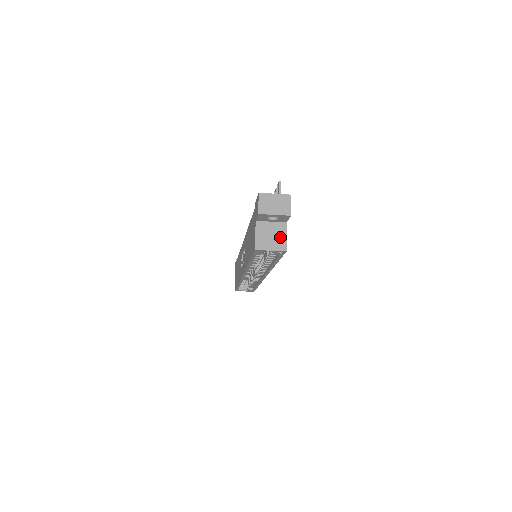
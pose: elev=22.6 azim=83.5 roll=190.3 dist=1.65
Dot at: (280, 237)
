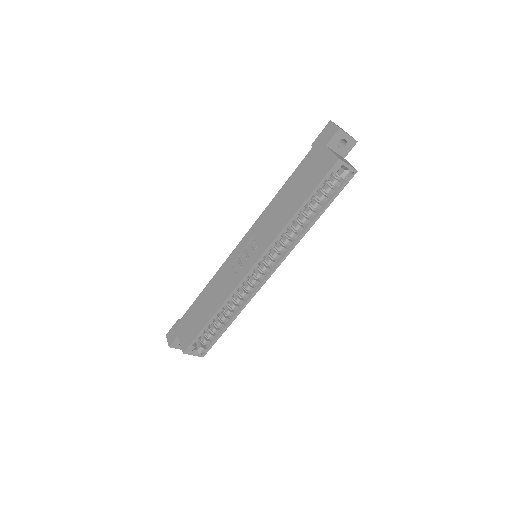
Dot at: (347, 162)
